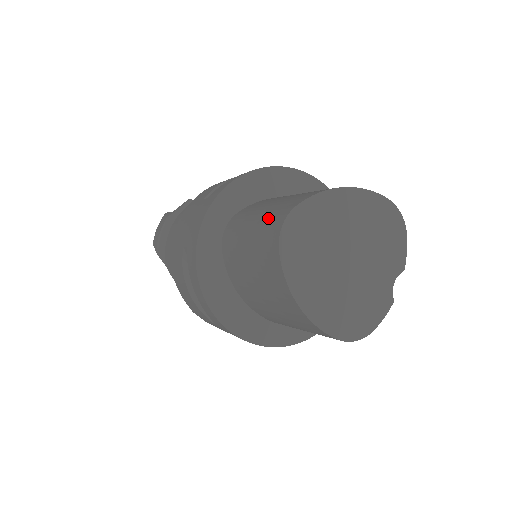
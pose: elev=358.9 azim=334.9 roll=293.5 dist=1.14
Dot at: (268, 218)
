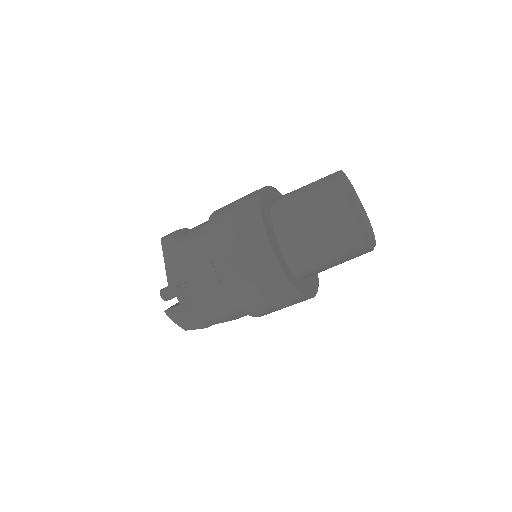
Dot at: occluded
